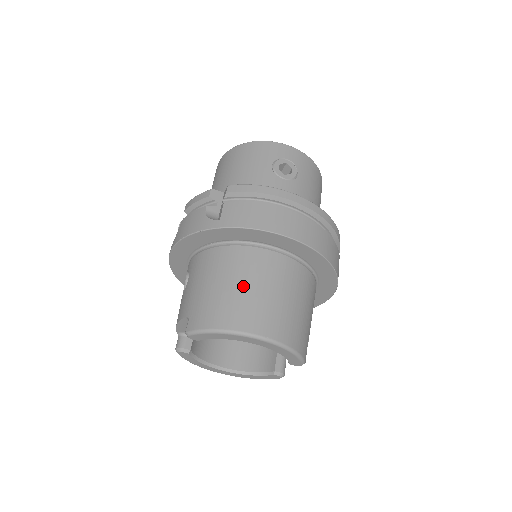
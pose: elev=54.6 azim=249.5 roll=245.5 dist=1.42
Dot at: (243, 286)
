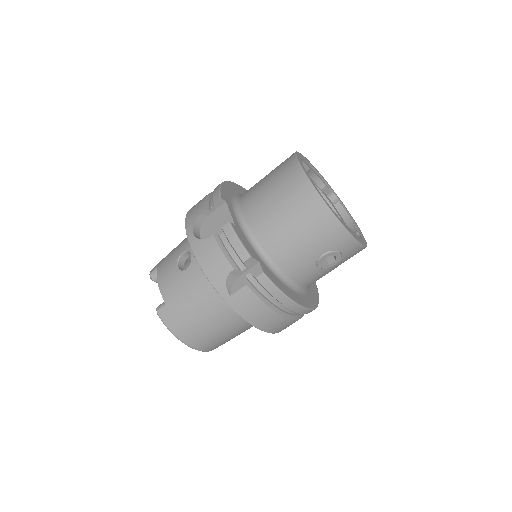
Dot at: (211, 326)
